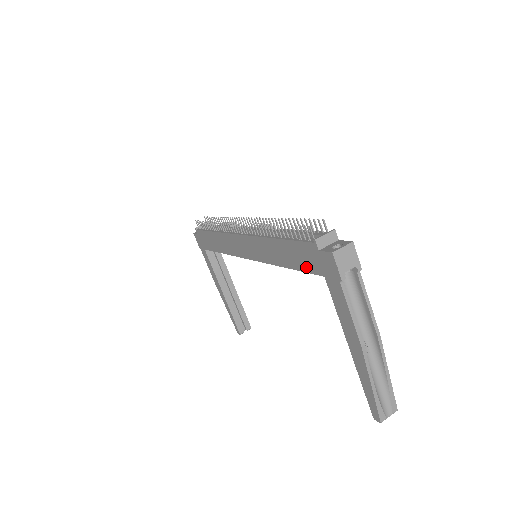
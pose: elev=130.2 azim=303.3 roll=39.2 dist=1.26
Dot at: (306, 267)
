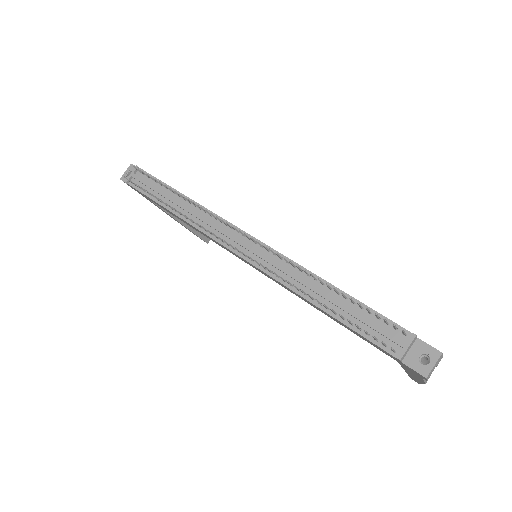
Dot at: (368, 342)
